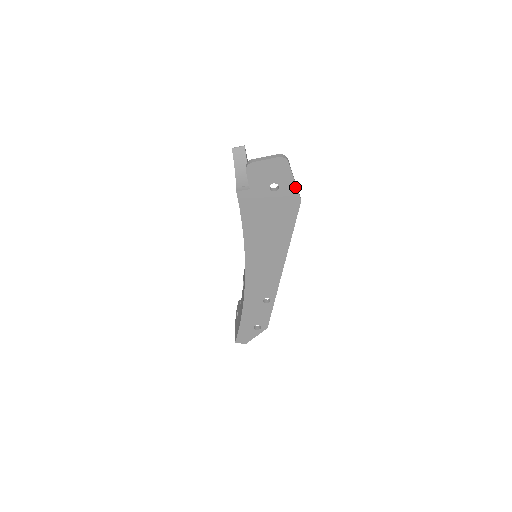
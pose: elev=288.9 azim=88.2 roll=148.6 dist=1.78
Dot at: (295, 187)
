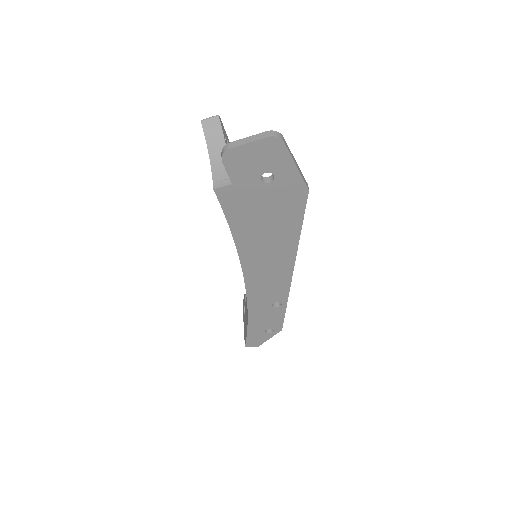
Dot at: (298, 174)
